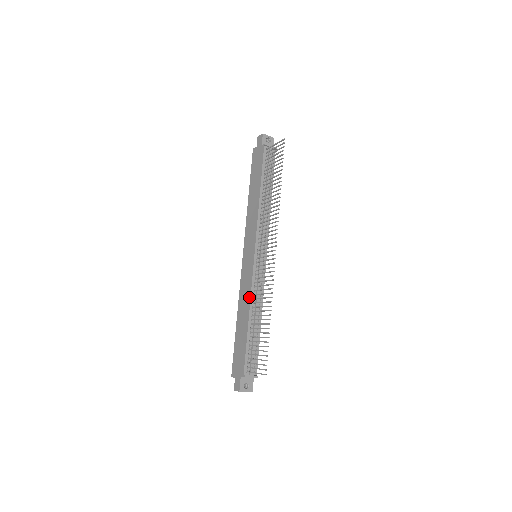
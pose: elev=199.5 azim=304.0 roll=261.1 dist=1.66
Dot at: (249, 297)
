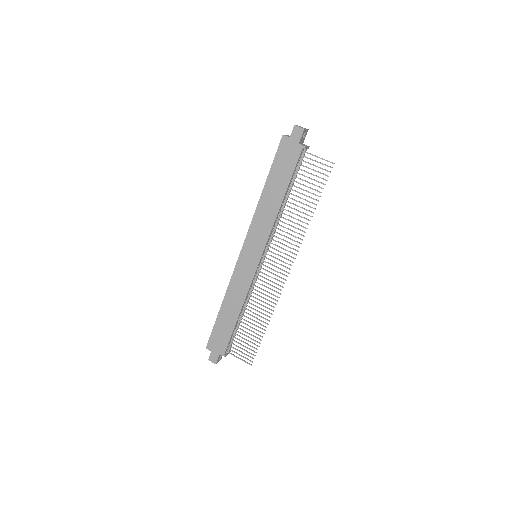
Dot at: (244, 296)
